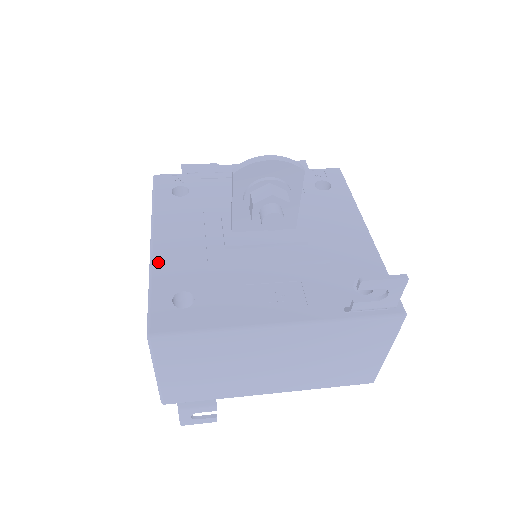
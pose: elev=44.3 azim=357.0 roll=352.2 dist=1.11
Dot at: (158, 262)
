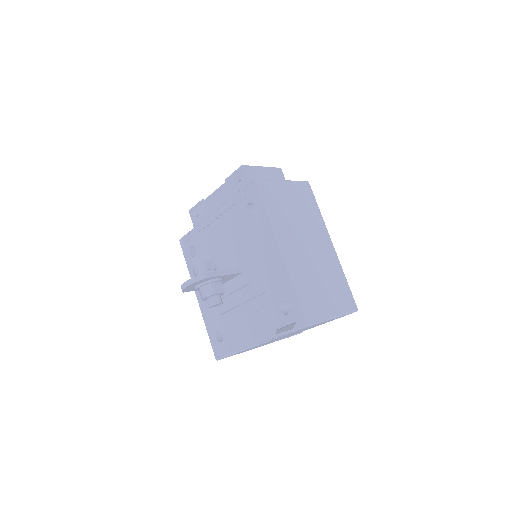
Dot at: (204, 314)
